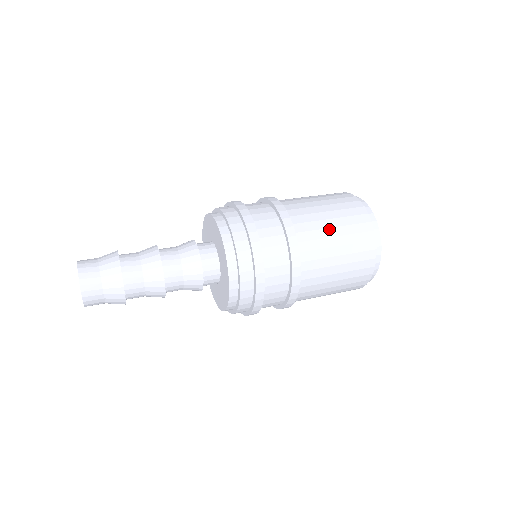
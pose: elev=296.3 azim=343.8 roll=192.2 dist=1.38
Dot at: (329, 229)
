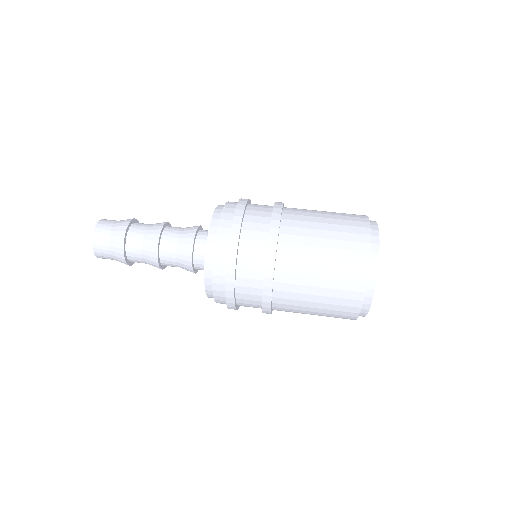
Dot at: (313, 287)
